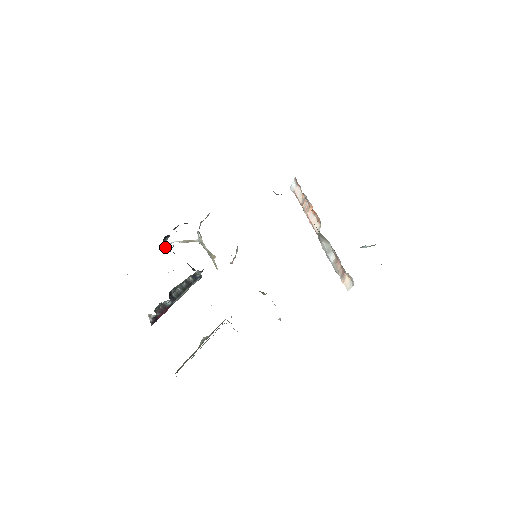
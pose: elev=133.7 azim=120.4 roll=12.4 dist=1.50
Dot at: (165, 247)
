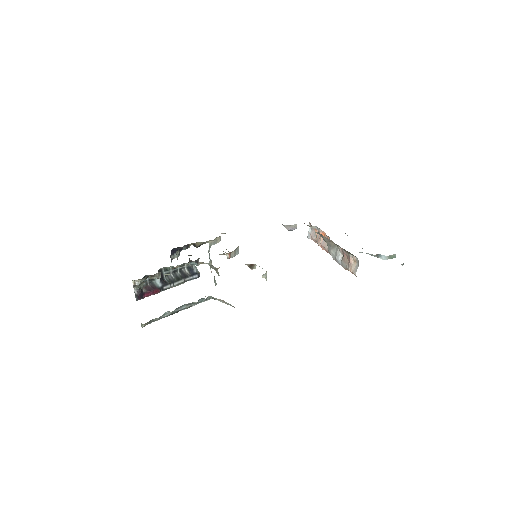
Dot at: occluded
